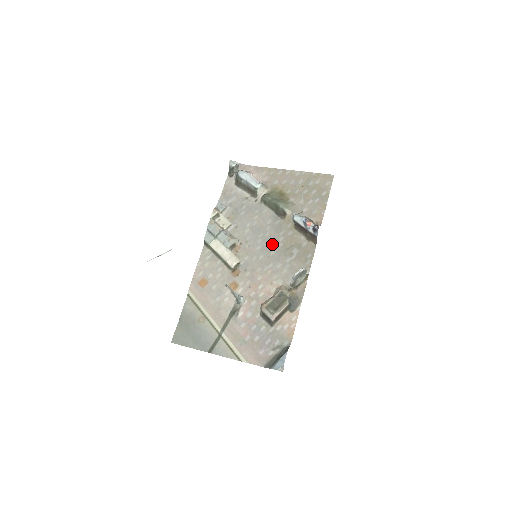
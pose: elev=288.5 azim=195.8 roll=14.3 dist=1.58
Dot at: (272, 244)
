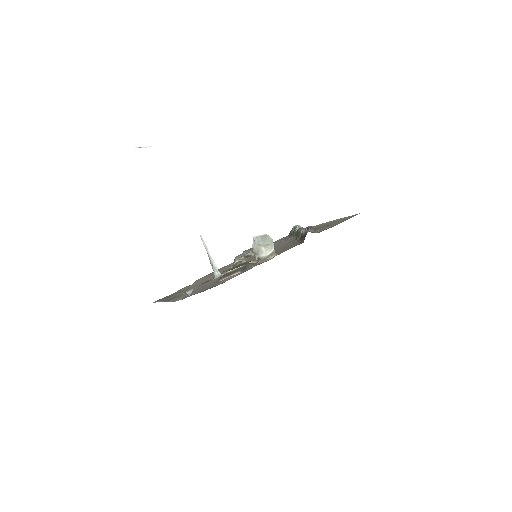
Dot at: (275, 250)
